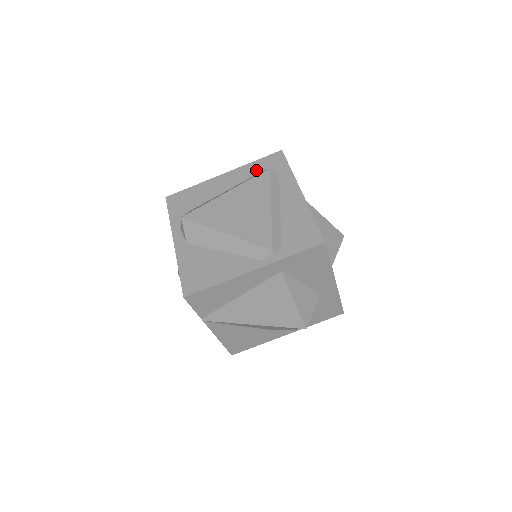
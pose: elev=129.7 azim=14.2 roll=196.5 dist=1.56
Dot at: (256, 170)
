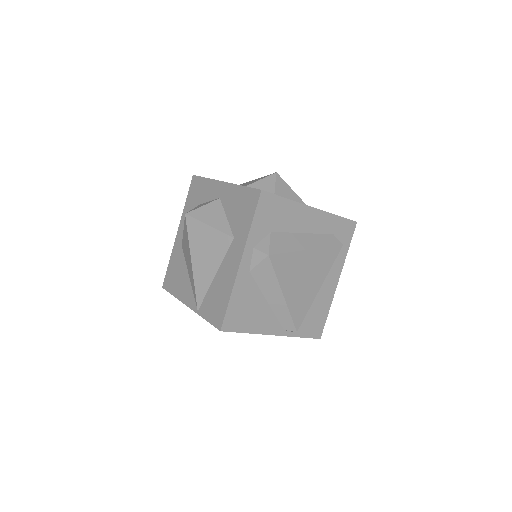
Dot at: (333, 229)
